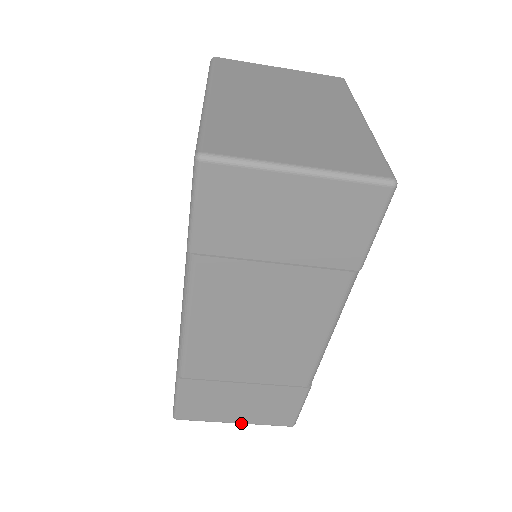
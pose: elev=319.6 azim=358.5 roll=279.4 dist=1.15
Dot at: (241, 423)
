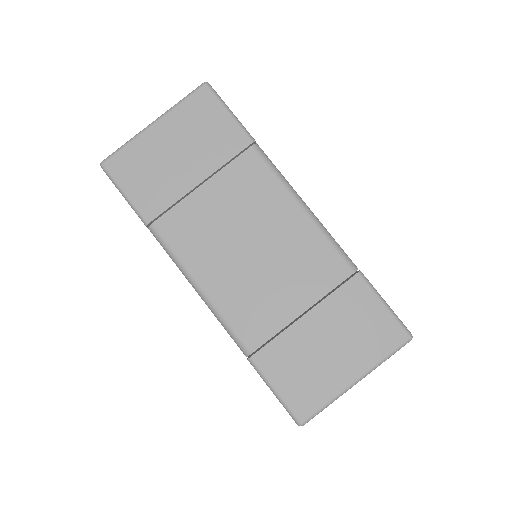
Dot at: (361, 376)
